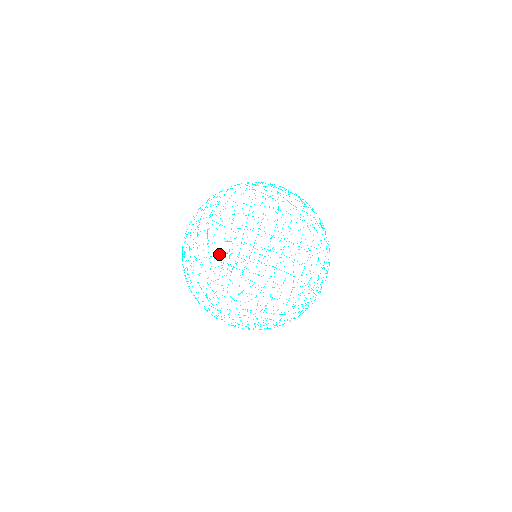
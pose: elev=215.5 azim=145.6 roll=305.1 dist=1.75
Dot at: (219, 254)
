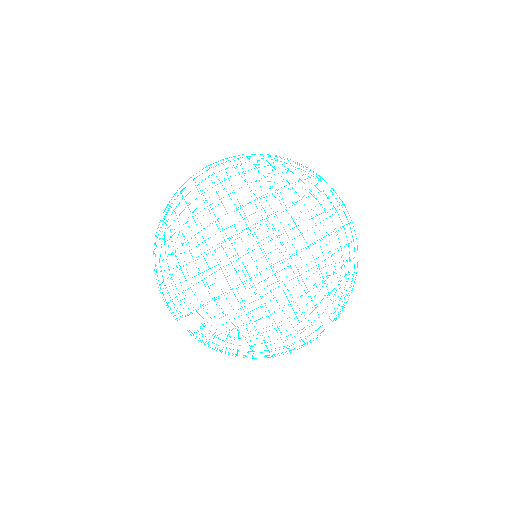
Dot at: occluded
